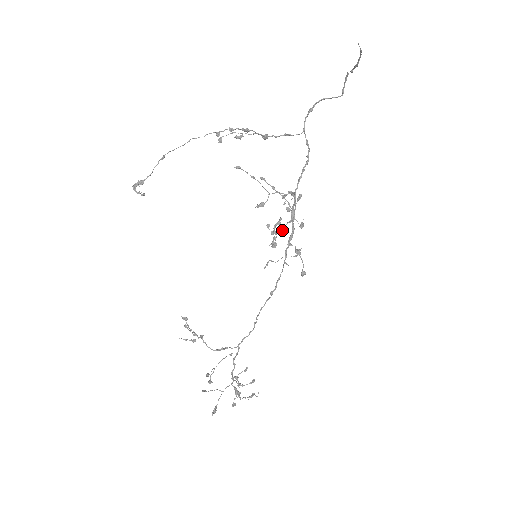
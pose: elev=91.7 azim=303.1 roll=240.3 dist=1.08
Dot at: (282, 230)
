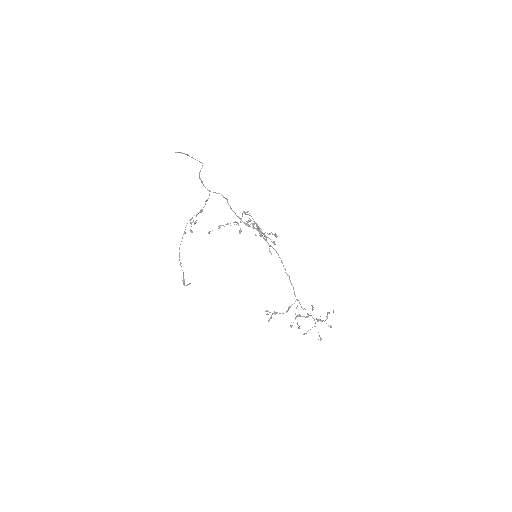
Dot at: occluded
